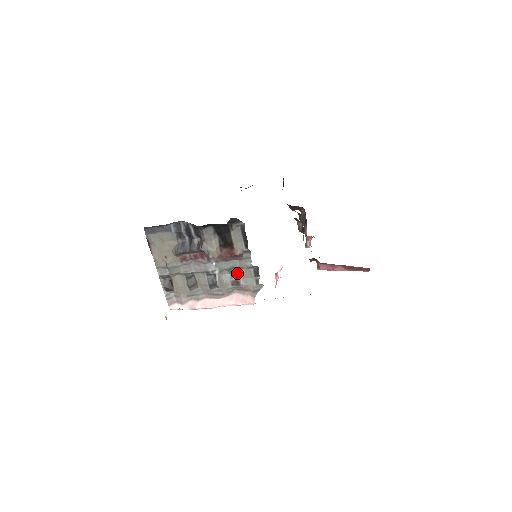
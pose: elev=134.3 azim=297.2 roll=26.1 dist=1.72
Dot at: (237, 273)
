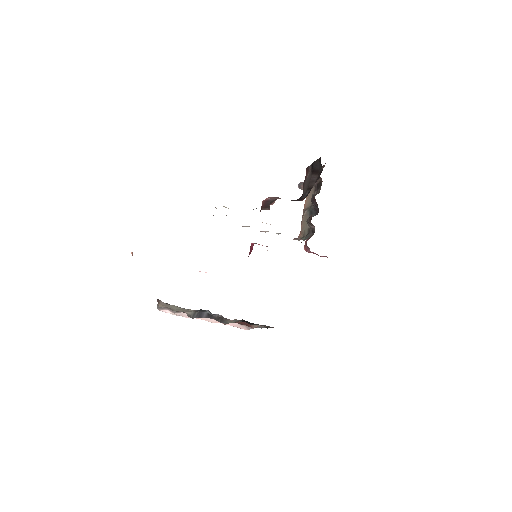
Dot at: occluded
